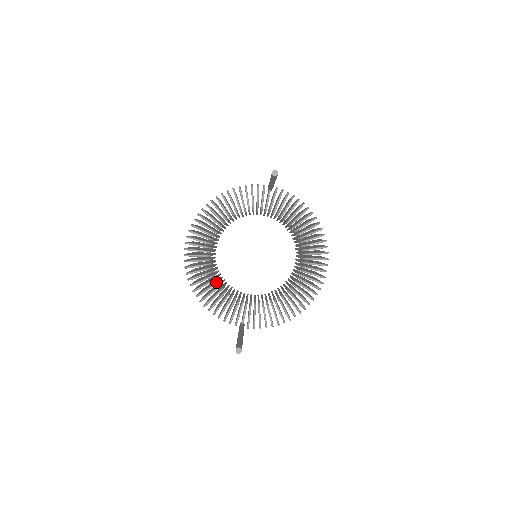
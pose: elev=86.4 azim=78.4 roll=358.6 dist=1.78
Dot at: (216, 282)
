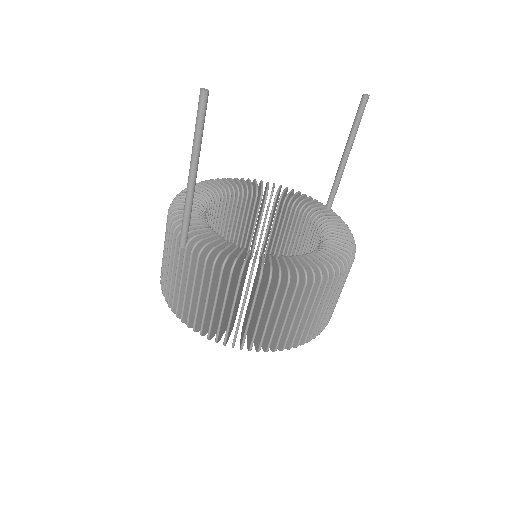
Dot at: (206, 206)
